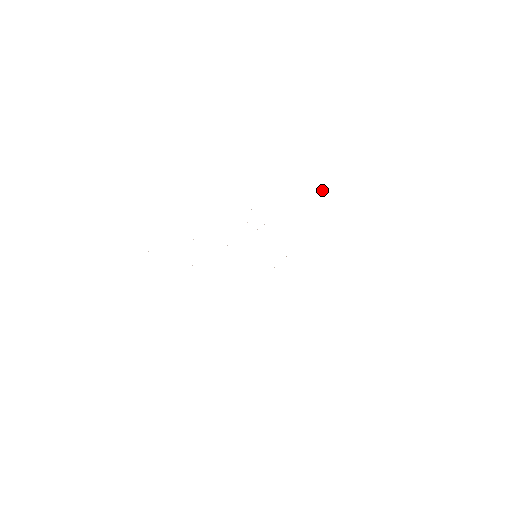
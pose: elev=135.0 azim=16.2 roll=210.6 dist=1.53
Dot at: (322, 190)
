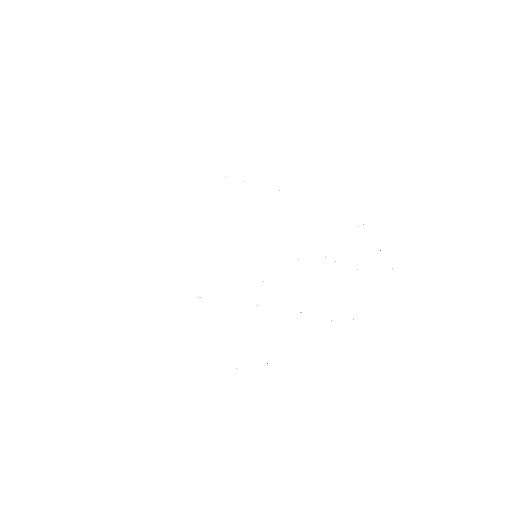
Dot at: occluded
